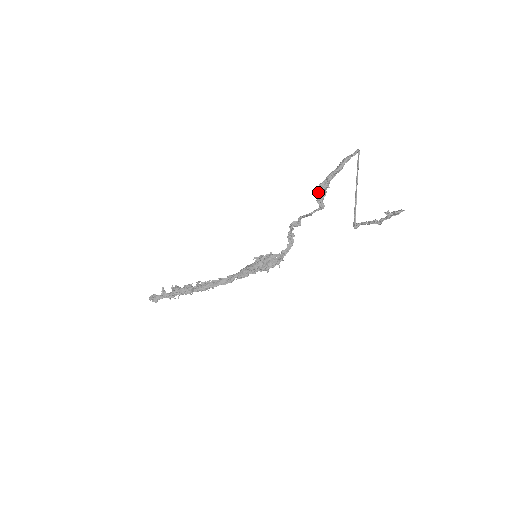
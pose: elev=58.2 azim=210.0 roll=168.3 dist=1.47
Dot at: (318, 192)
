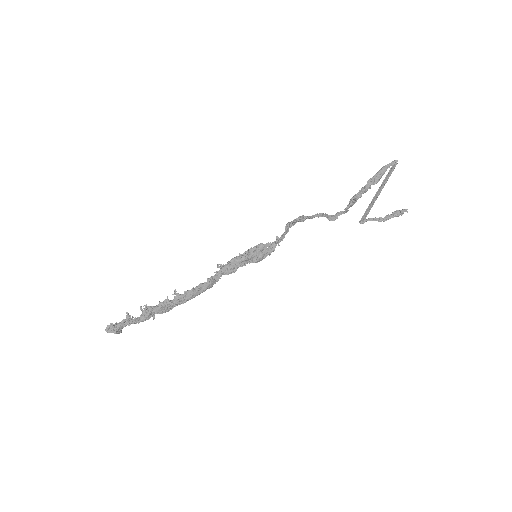
Dot at: (352, 203)
